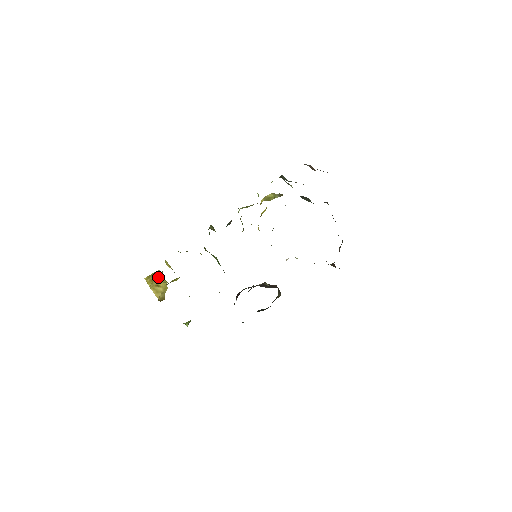
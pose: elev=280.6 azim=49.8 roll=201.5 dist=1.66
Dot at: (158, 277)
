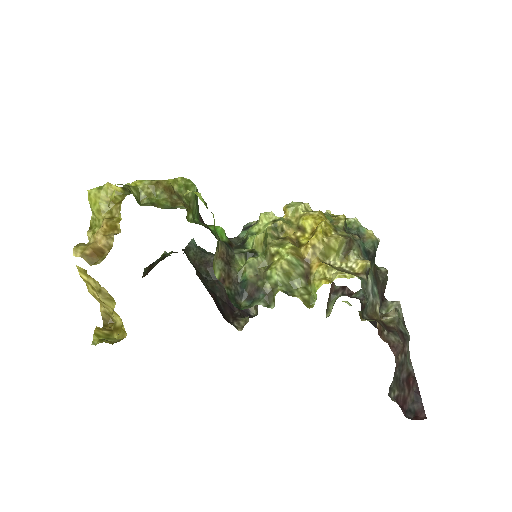
Dot at: (108, 304)
